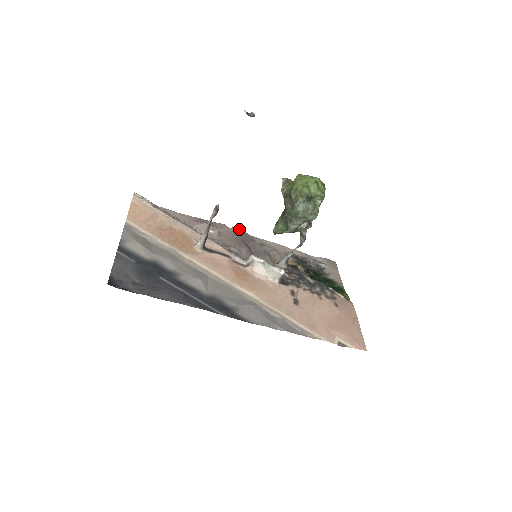
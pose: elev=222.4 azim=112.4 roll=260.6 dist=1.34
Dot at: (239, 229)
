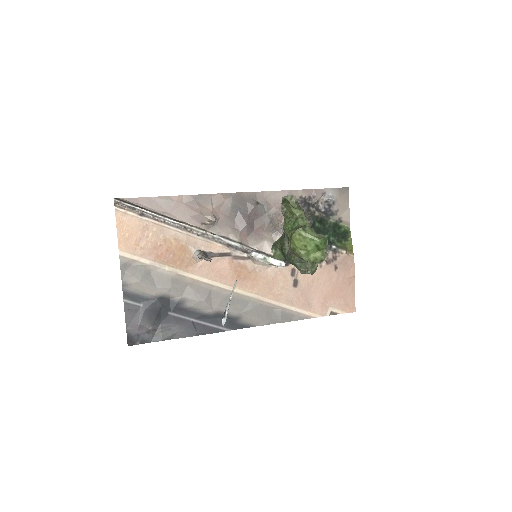
Dot at: (238, 194)
